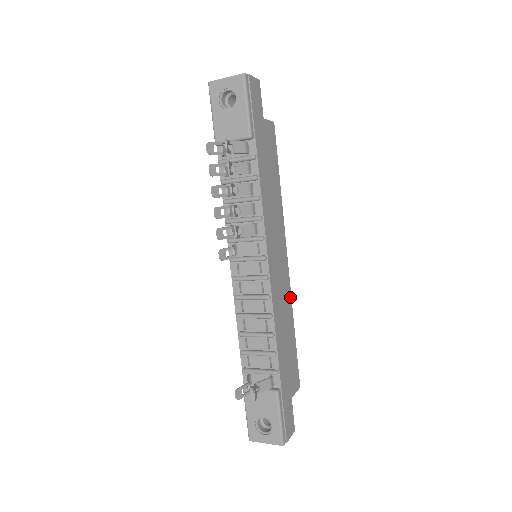
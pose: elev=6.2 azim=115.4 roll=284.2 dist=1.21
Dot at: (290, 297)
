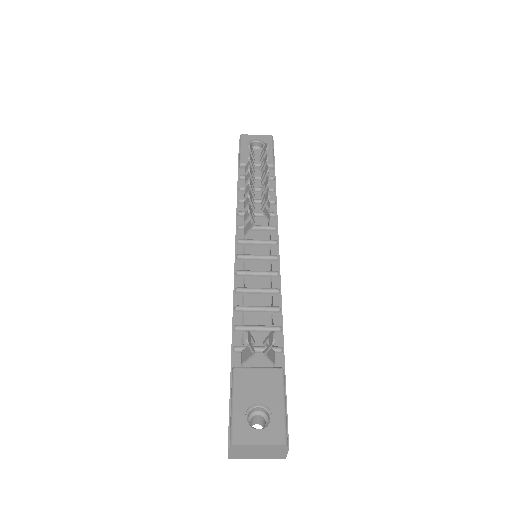
Dot at: occluded
